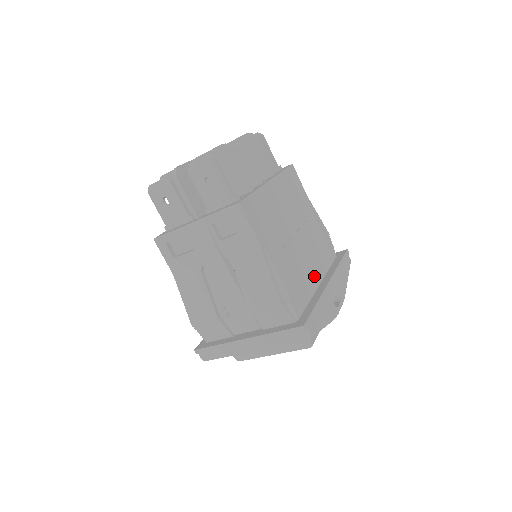
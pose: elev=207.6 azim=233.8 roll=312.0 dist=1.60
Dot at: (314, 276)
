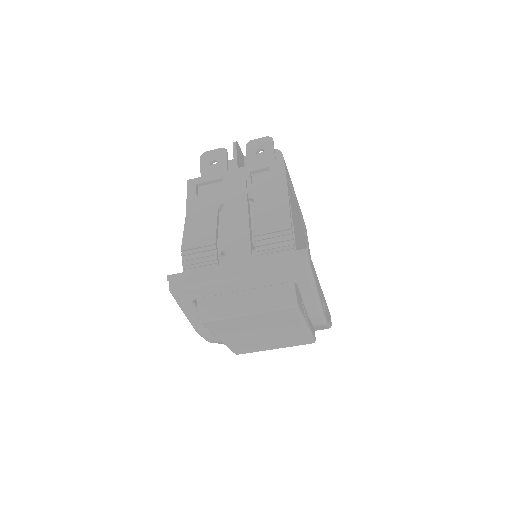
Dot at: occluded
